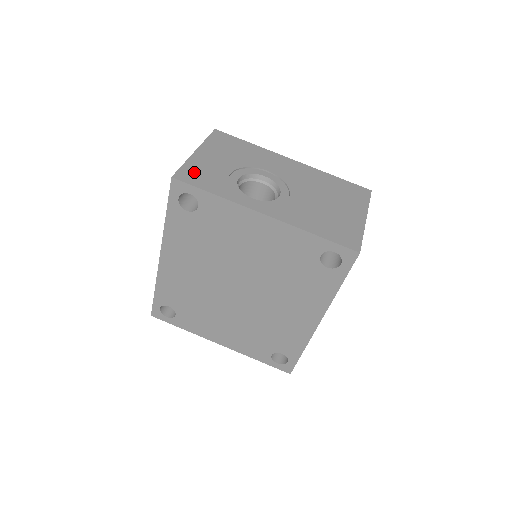
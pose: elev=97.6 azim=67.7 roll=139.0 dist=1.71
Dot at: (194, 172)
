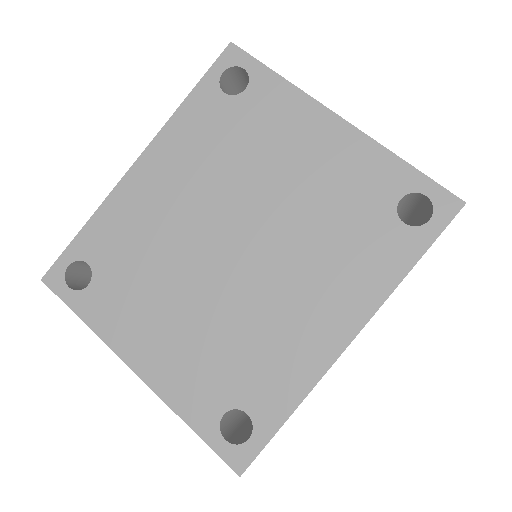
Dot at: occluded
